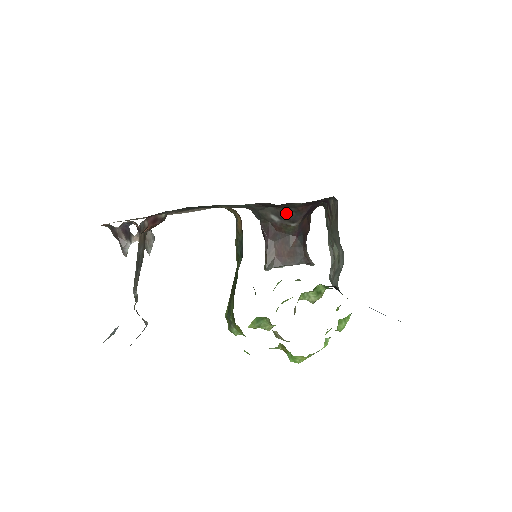
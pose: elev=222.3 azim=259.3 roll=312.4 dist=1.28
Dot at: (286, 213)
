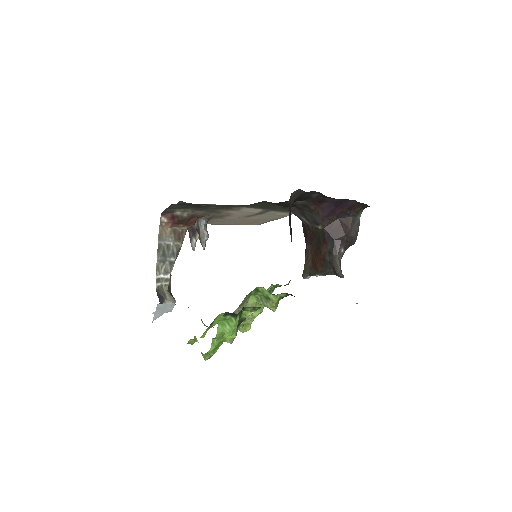
Dot at: (306, 214)
